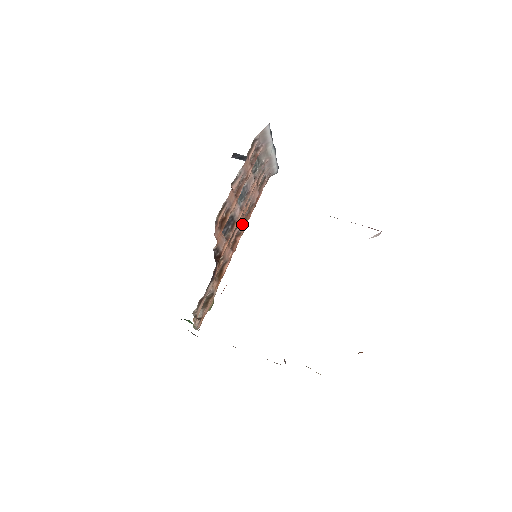
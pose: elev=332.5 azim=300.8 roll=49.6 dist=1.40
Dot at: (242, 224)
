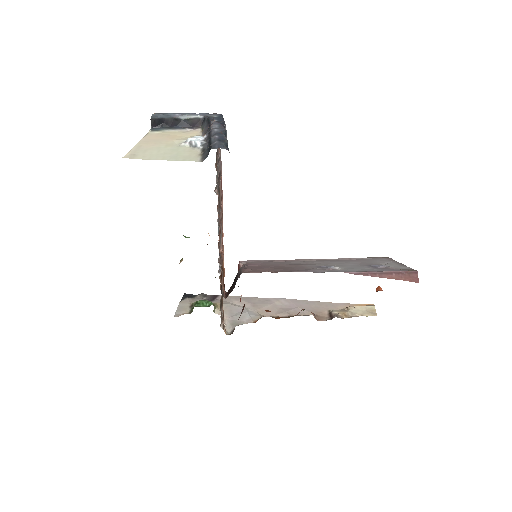
Dot at: occluded
